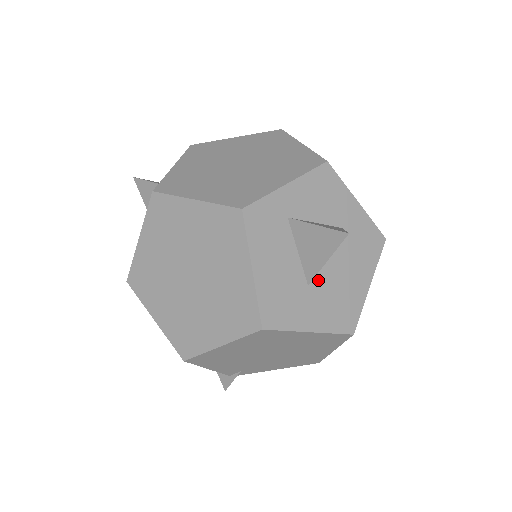
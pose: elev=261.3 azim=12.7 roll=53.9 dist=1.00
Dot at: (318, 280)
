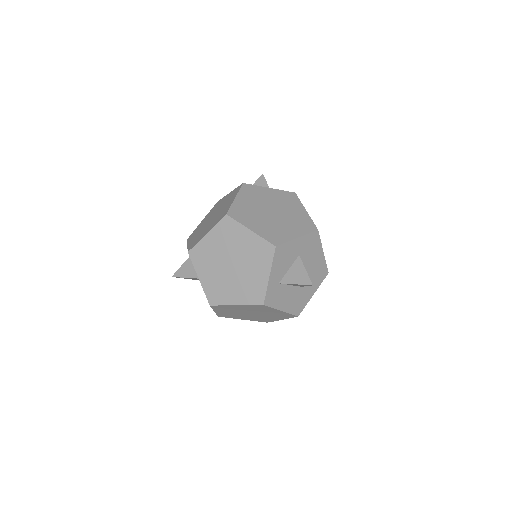
Dot at: occluded
